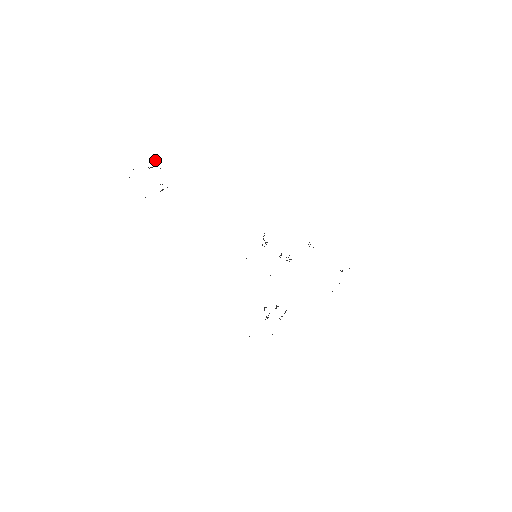
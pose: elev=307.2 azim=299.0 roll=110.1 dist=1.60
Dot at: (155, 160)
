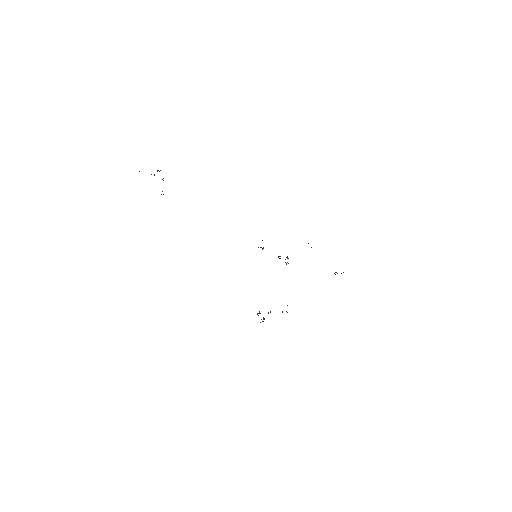
Dot at: (158, 170)
